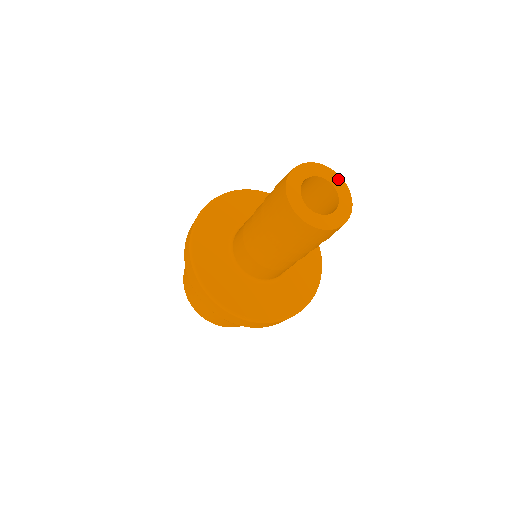
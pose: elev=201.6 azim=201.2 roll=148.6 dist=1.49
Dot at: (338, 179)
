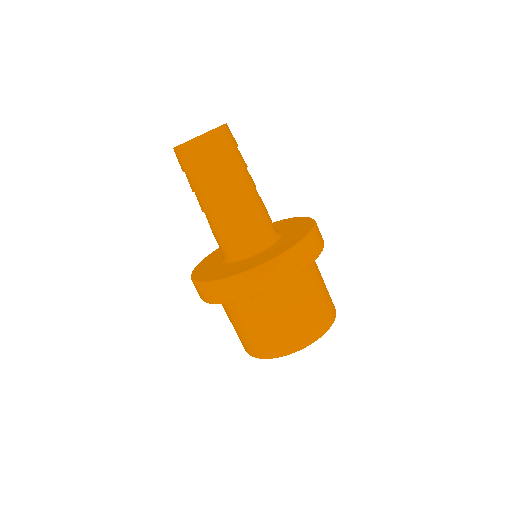
Dot at: occluded
